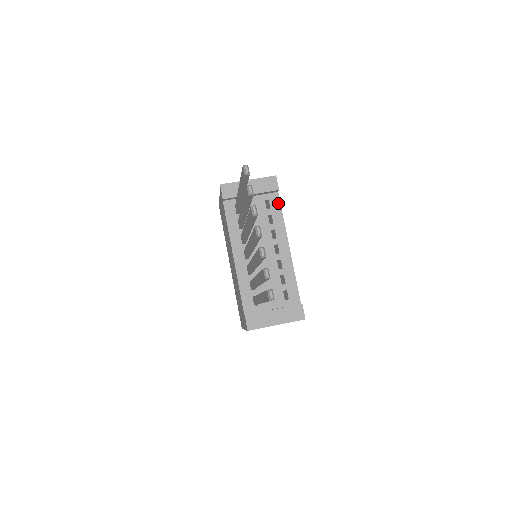
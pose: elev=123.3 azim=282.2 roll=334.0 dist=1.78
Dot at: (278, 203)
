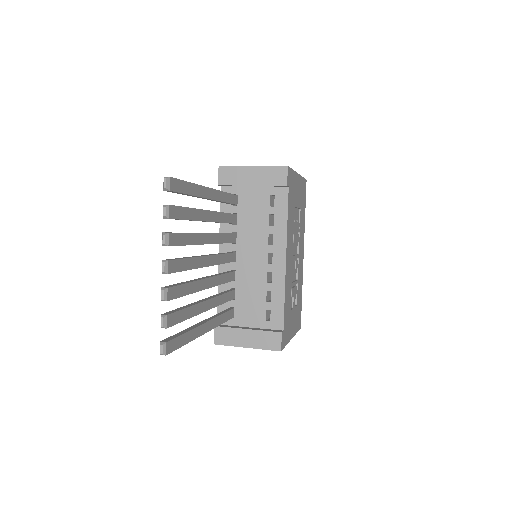
Dot at: (285, 201)
